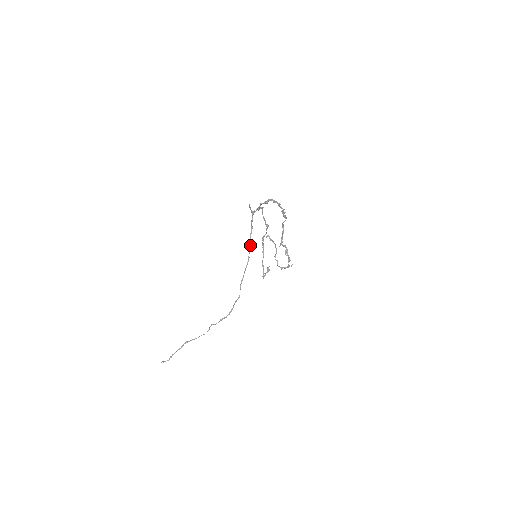
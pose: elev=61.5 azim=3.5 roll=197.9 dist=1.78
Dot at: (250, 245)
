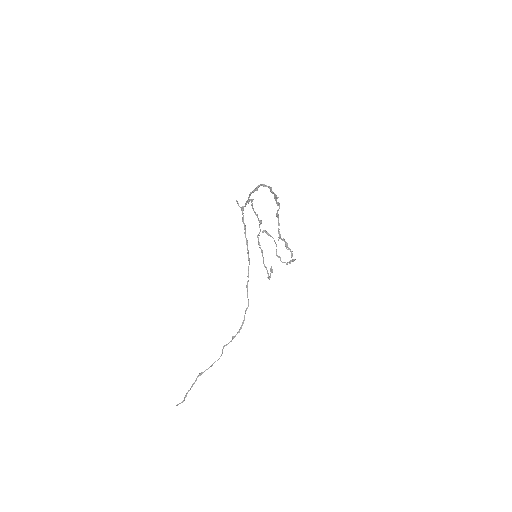
Dot at: (247, 245)
